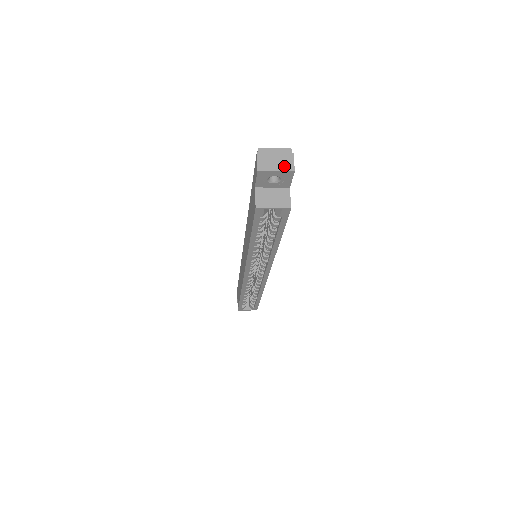
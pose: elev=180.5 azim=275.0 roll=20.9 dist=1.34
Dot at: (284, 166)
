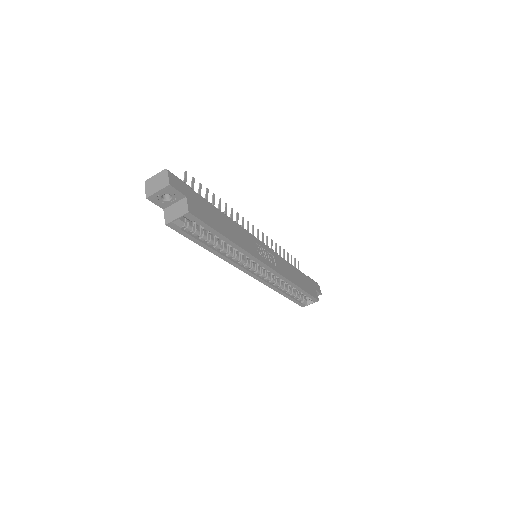
Dot at: (162, 185)
